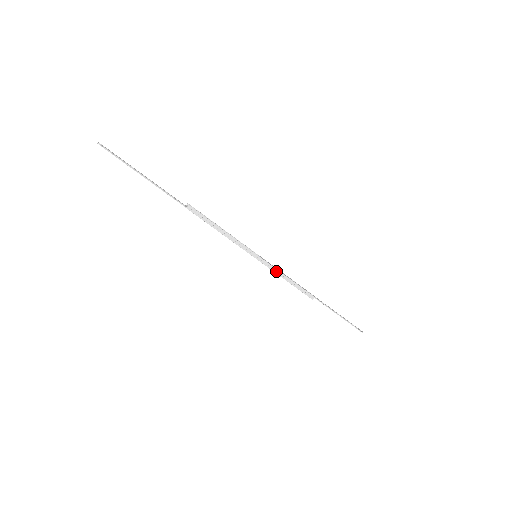
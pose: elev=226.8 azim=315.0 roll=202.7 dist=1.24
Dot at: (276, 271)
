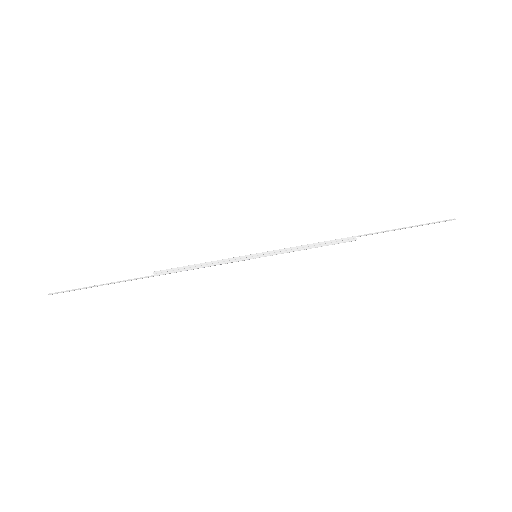
Dot at: (289, 250)
